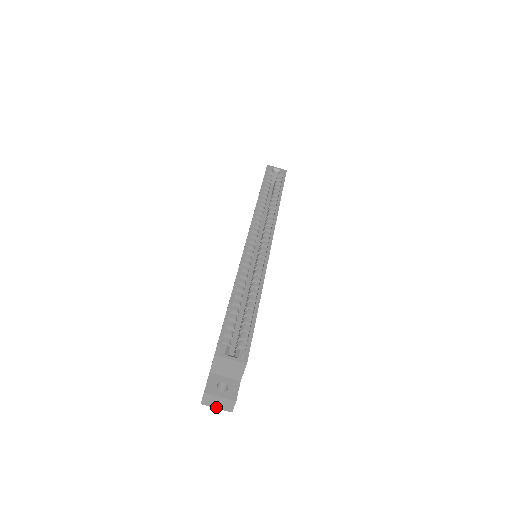
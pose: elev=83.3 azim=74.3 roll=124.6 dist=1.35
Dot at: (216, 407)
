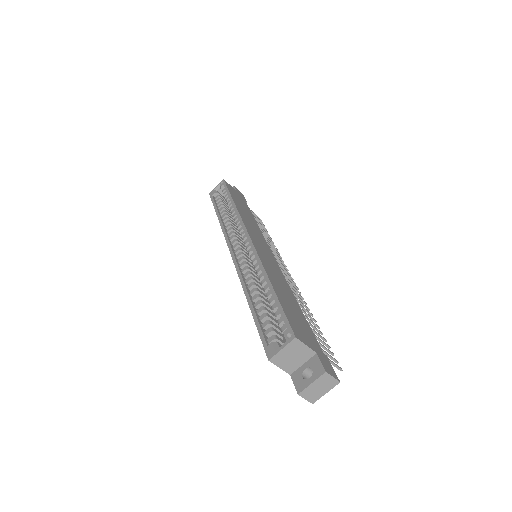
Dot at: (324, 393)
